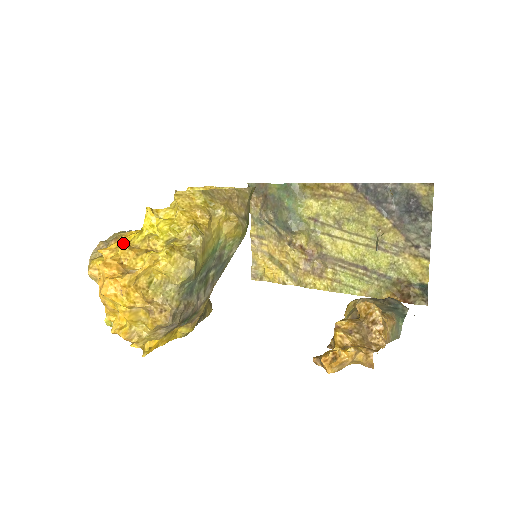
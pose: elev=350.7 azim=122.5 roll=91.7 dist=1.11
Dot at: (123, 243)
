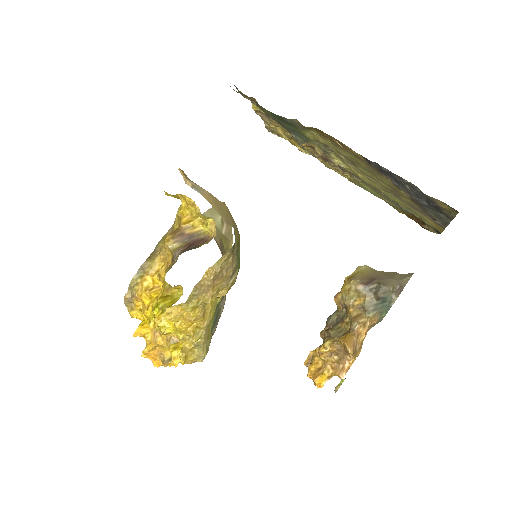
Dot at: (148, 342)
